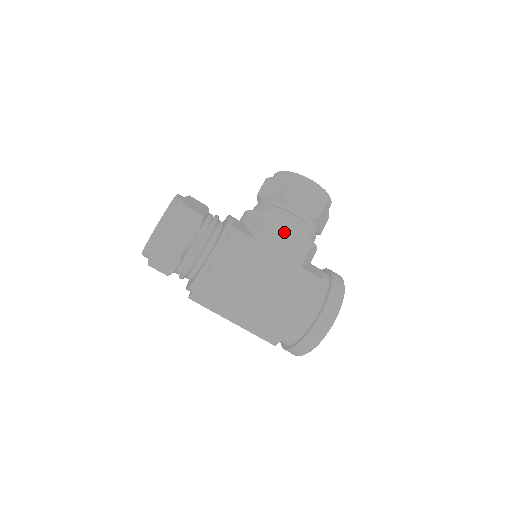
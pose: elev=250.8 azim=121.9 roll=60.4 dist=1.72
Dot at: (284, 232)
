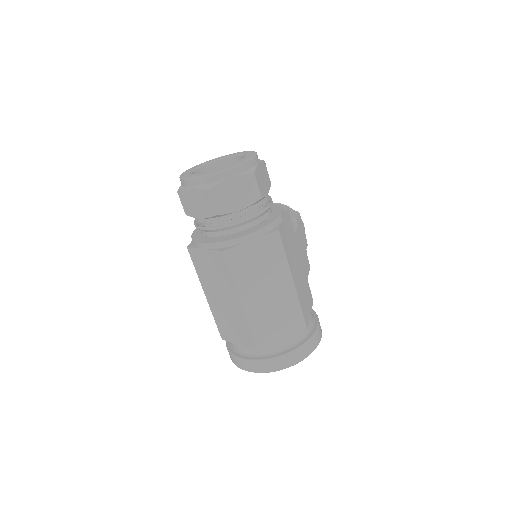
Dot at: (303, 243)
